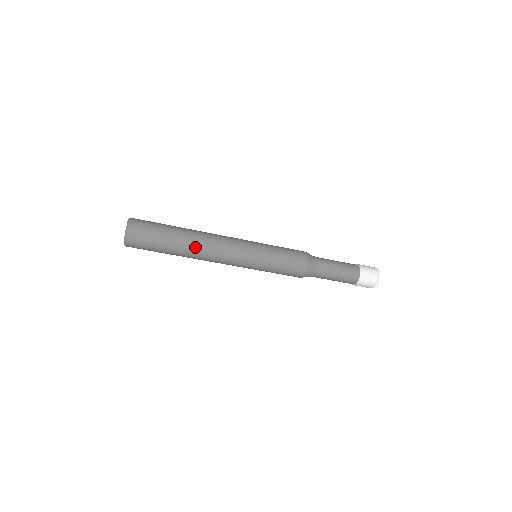
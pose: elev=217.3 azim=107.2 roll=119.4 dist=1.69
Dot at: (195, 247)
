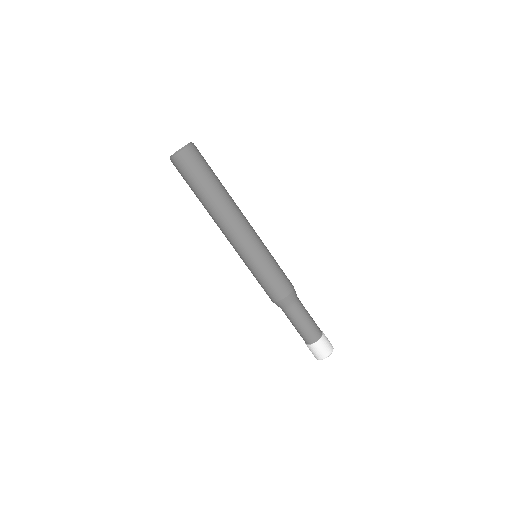
Dot at: (231, 198)
